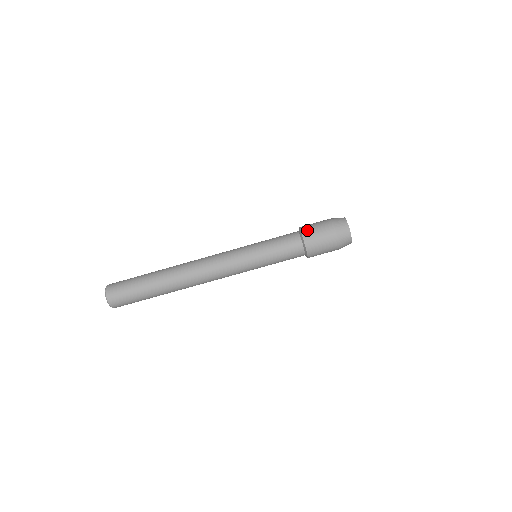
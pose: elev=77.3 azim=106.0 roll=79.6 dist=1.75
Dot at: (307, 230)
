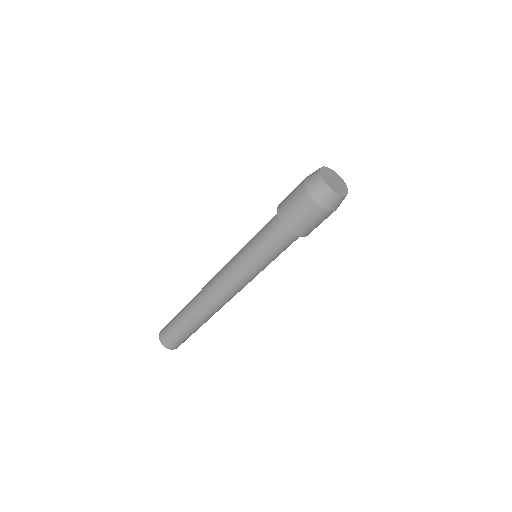
Dot at: (282, 208)
